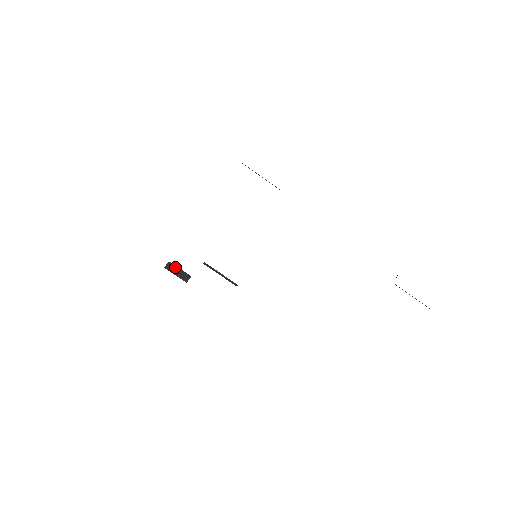
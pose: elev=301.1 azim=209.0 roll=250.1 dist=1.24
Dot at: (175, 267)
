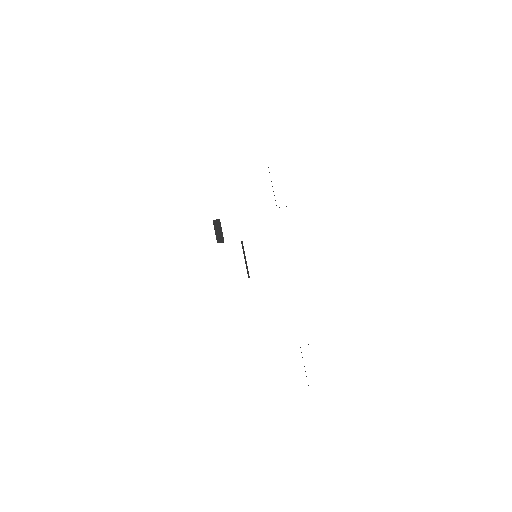
Dot at: (220, 226)
